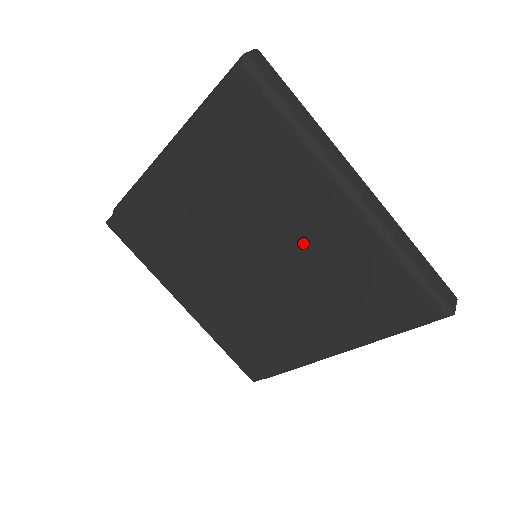
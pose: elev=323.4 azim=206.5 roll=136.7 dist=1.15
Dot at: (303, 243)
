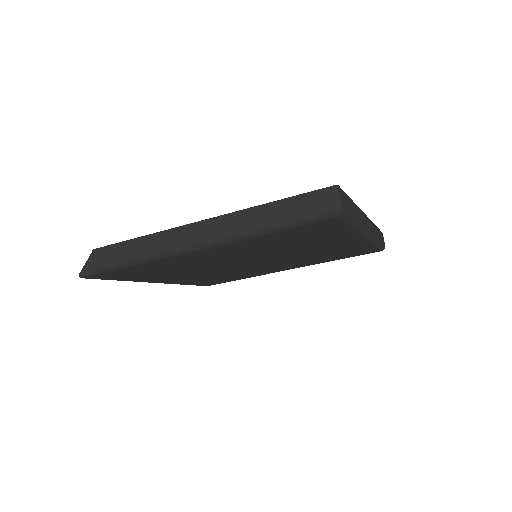
Dot at: (310, 252)
